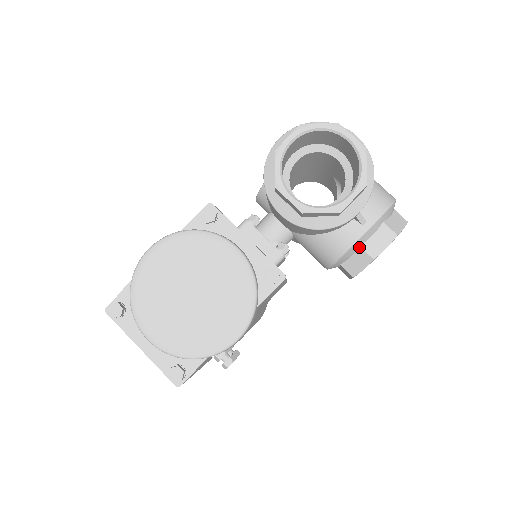
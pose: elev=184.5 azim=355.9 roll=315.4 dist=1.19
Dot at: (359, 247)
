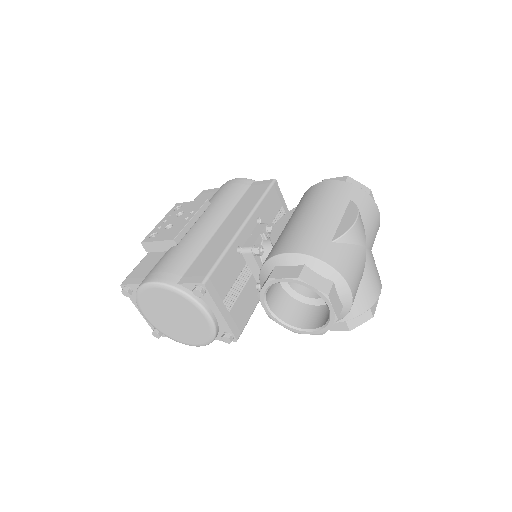
Dot at: occluded
